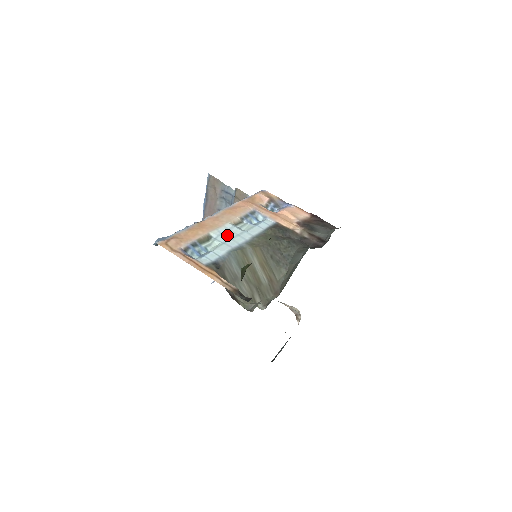
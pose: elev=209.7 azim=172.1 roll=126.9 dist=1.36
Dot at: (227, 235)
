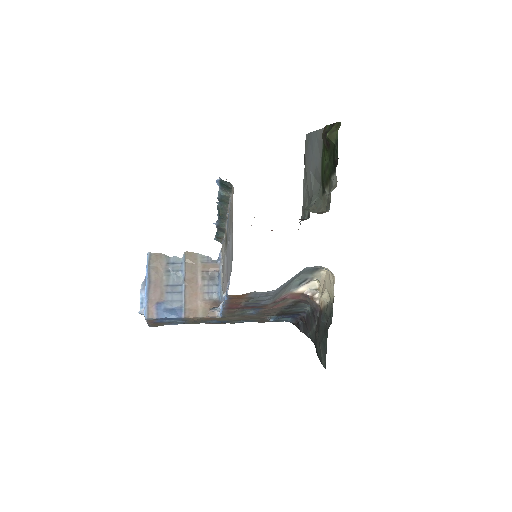
Dot at: occluded
